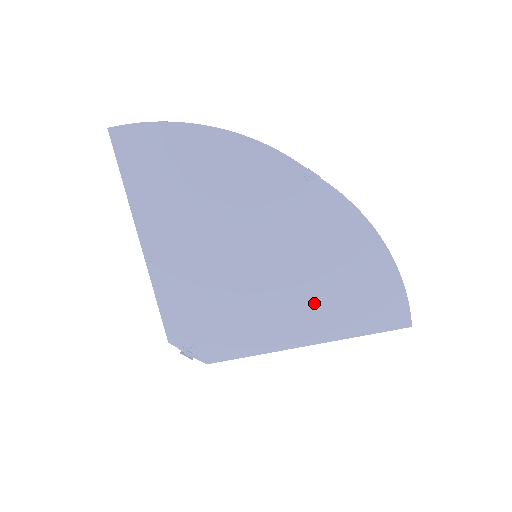
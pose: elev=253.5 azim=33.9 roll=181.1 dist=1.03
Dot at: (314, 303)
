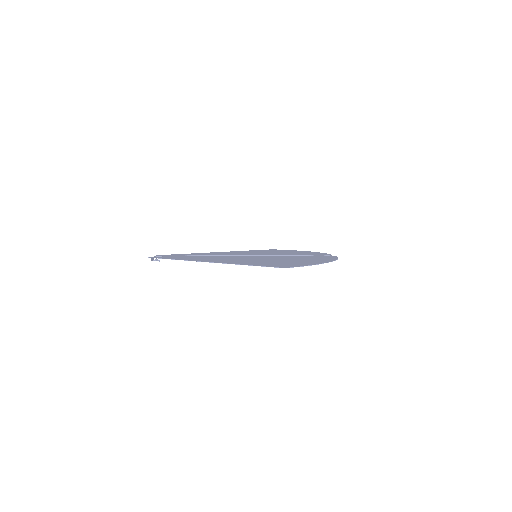
Dot at: occluded
